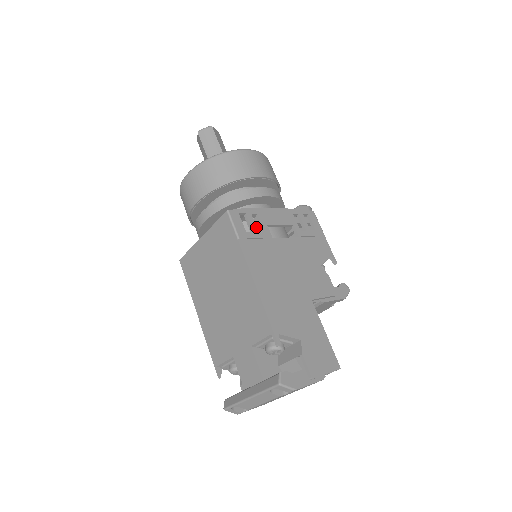
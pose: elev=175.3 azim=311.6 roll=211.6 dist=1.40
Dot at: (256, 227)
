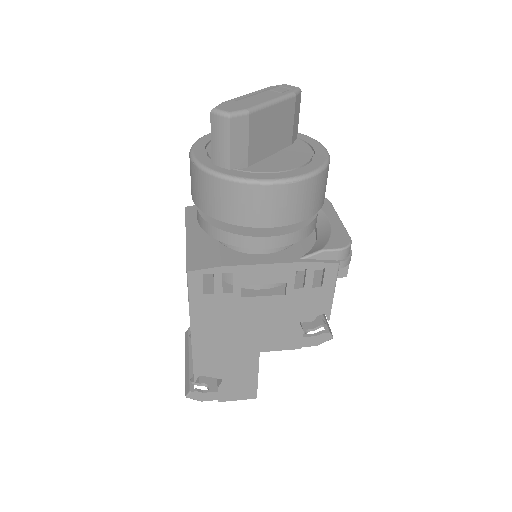
Dot at: (222, 288)
